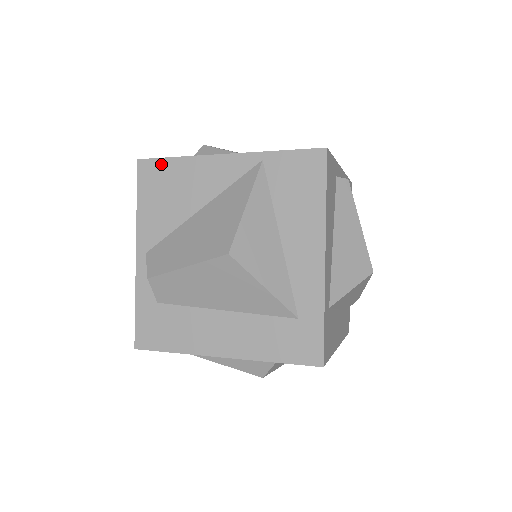
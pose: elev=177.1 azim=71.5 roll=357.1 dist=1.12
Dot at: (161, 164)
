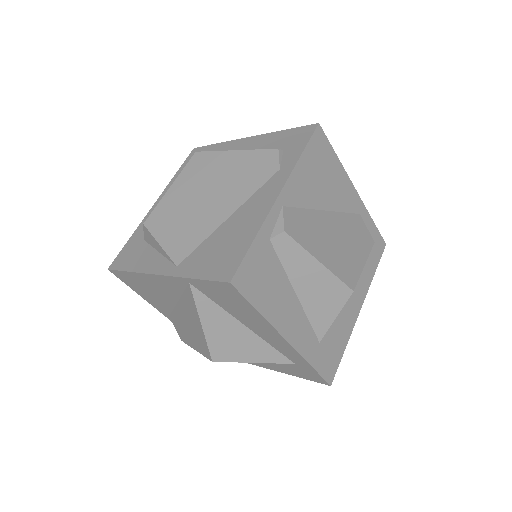
Dot at: (125, 274)
